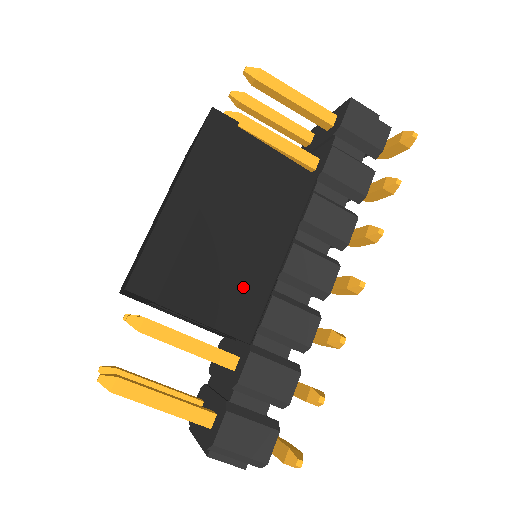
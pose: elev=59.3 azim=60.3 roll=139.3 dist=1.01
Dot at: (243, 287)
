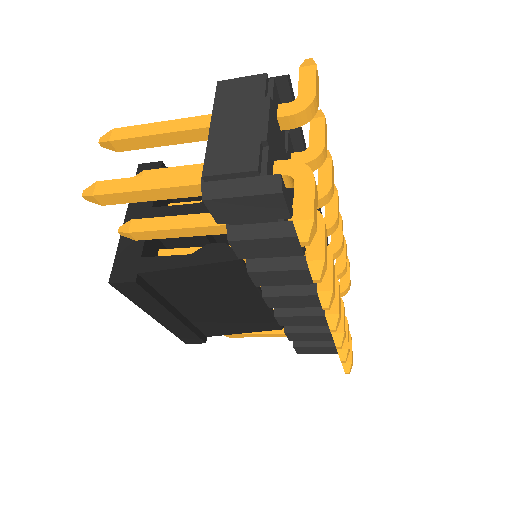
Dot at: (250, 318)
